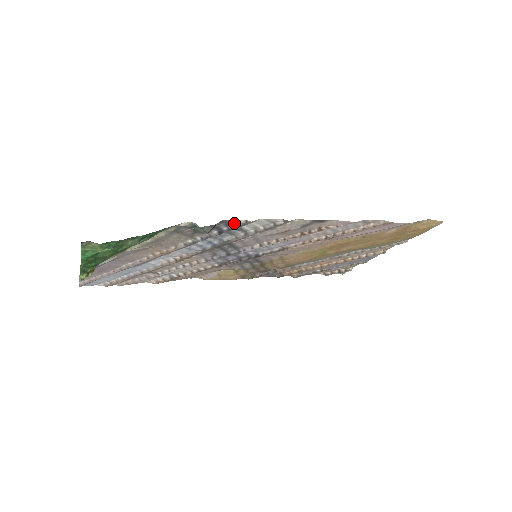
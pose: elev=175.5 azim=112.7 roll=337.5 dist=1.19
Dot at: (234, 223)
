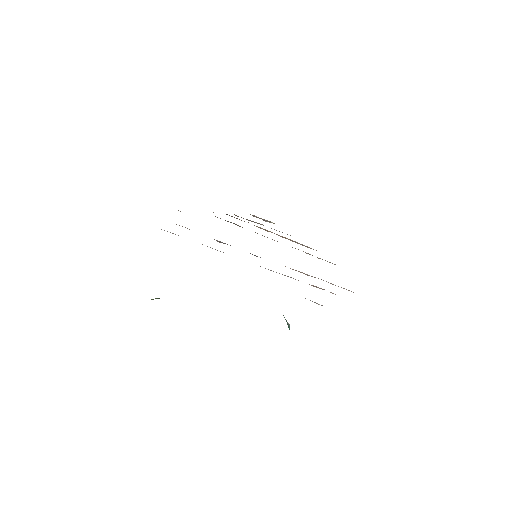
Dot at: occluded
